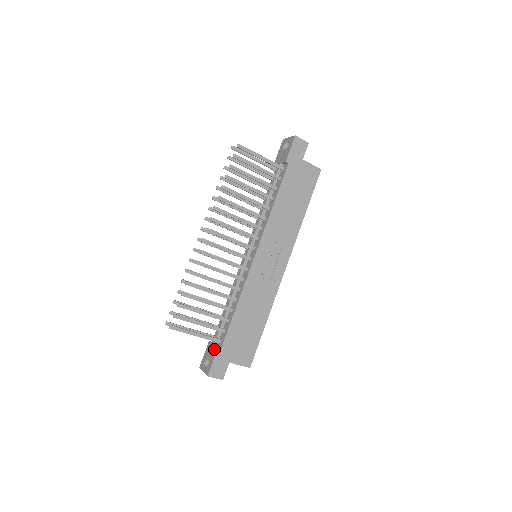
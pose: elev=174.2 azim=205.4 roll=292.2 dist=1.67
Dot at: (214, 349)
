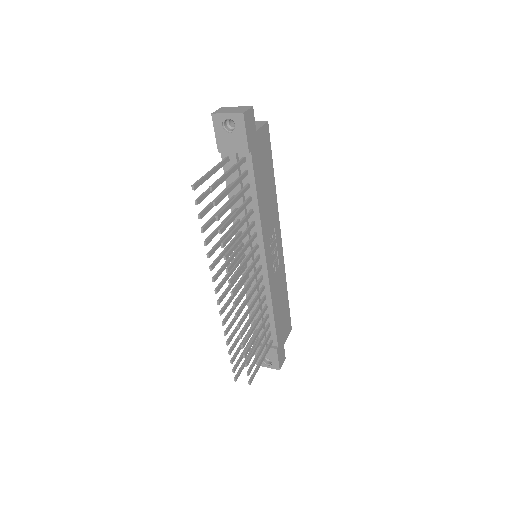
Dot at: (271, 351)
